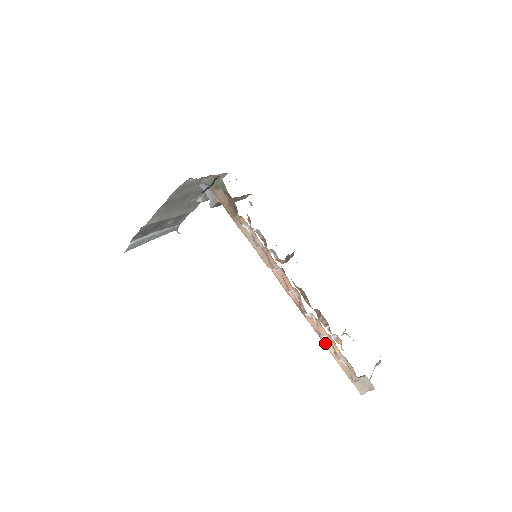
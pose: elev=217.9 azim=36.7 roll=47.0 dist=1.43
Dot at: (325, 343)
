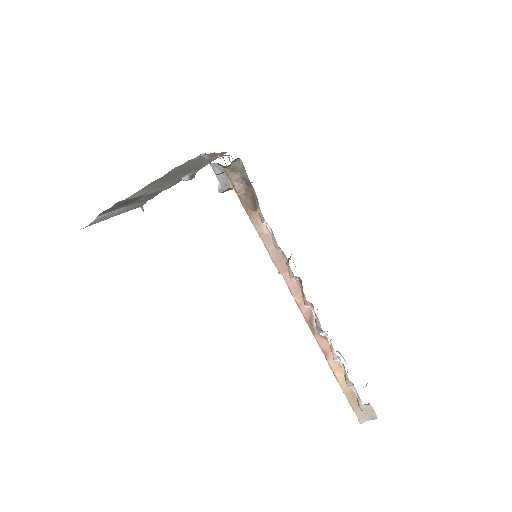
Dot at: (331, 365)
